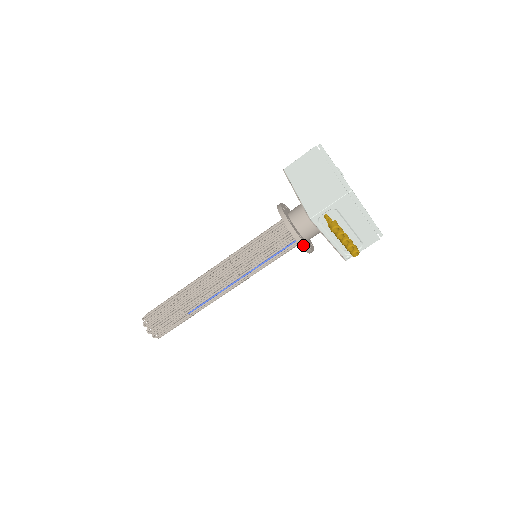
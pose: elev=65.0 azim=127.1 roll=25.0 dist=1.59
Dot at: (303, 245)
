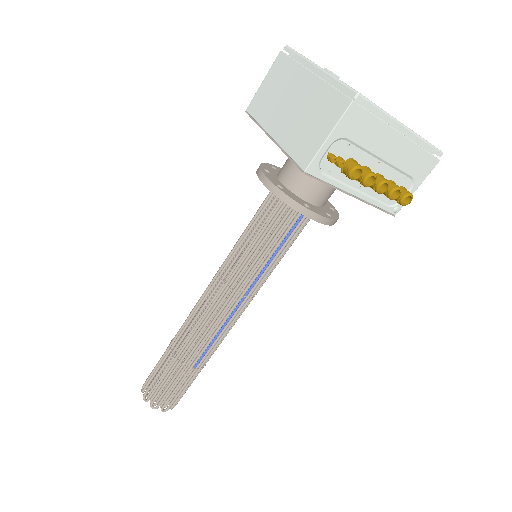
Dot at: (315, 217)
